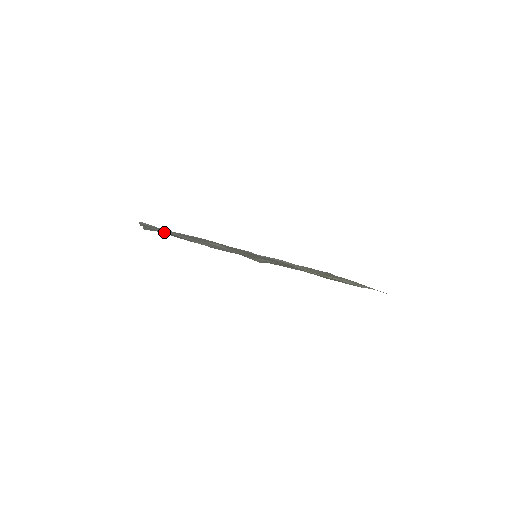
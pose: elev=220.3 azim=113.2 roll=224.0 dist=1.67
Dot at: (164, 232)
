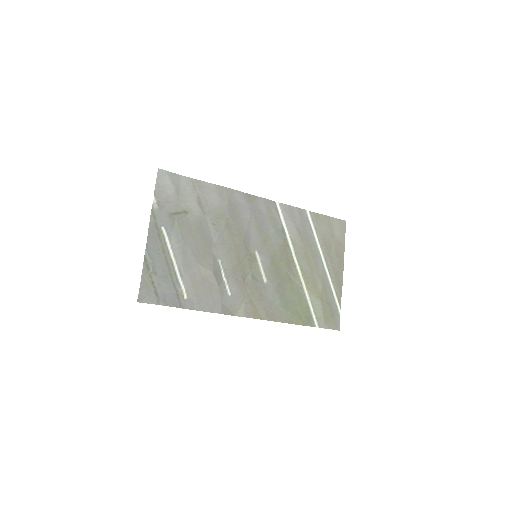
Dot at: (160, 284)
